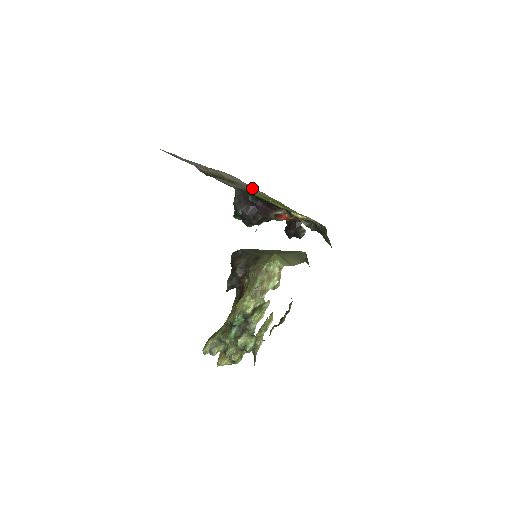
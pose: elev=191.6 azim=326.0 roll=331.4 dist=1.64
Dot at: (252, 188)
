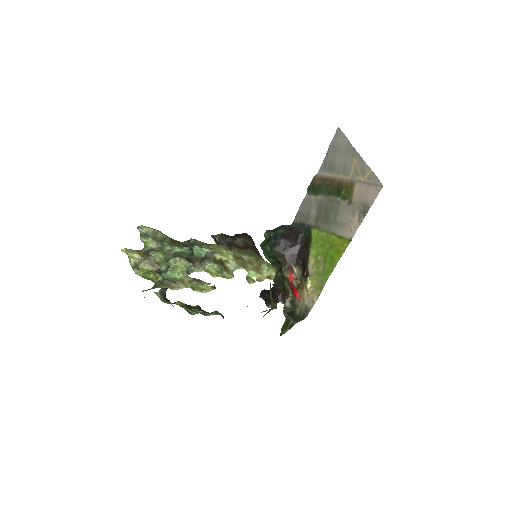
Dot at: (361, 209)
